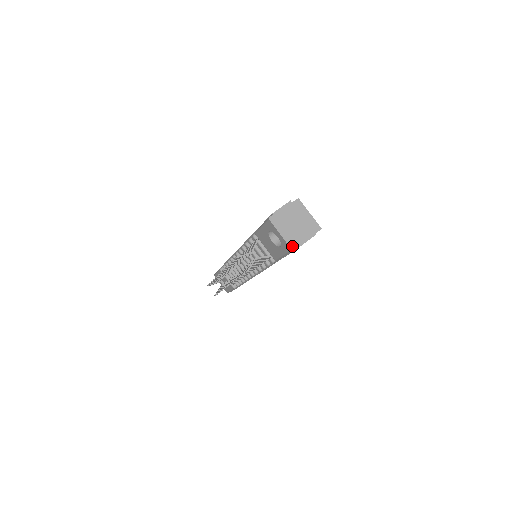
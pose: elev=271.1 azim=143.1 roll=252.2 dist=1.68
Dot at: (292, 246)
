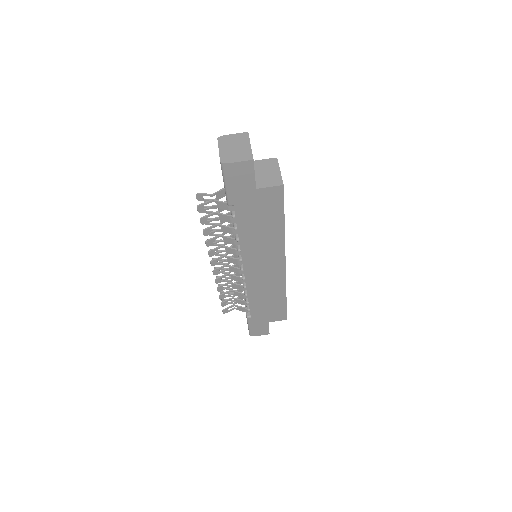
Dot at: (223, 160)
